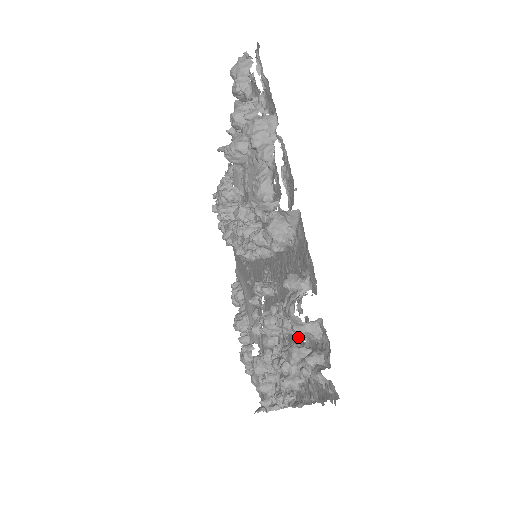
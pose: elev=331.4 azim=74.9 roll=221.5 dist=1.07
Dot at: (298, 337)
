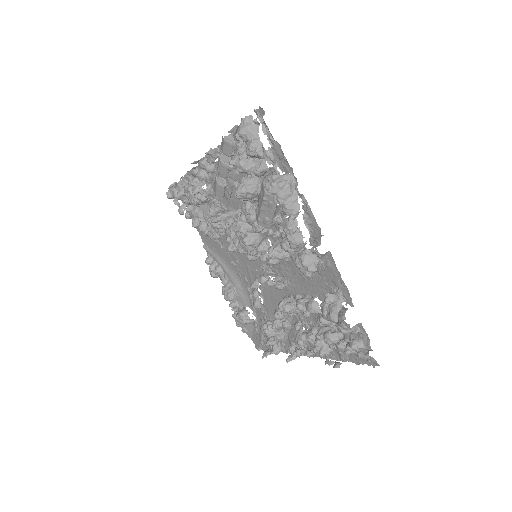
Dot at: (330, 326)
